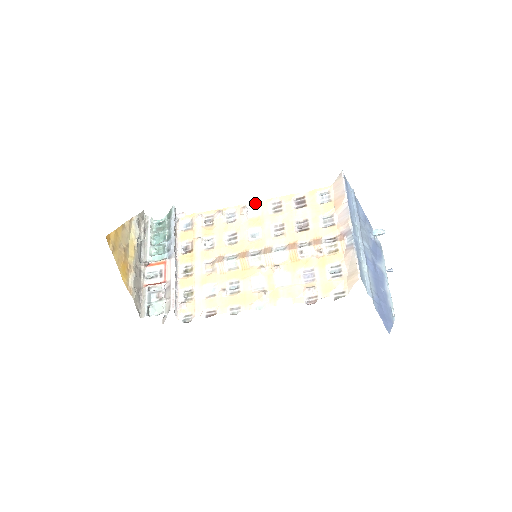
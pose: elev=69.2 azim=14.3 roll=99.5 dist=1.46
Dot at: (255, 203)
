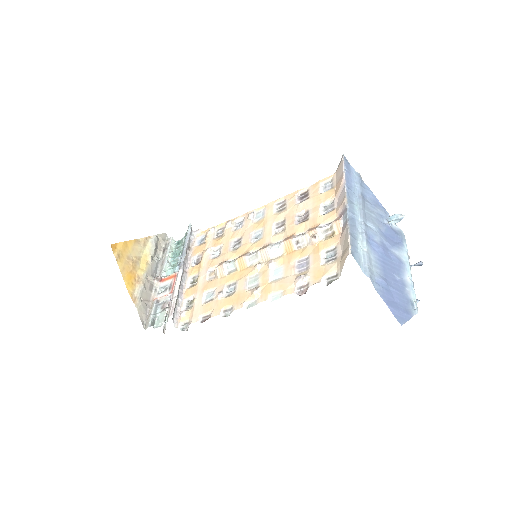
Dot at: (262, 207)
